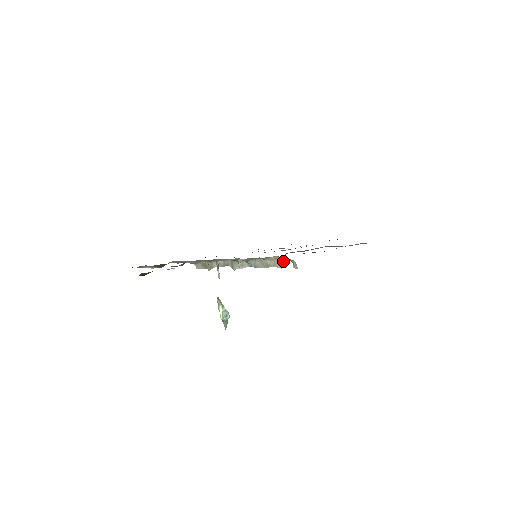
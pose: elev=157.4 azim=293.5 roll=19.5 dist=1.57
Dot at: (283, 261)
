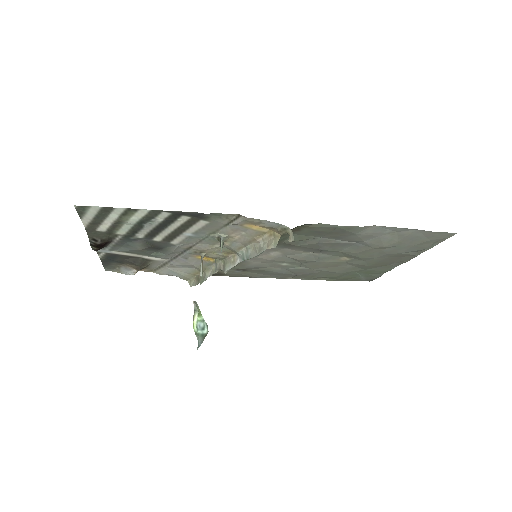
Dot at: (278, 236)
